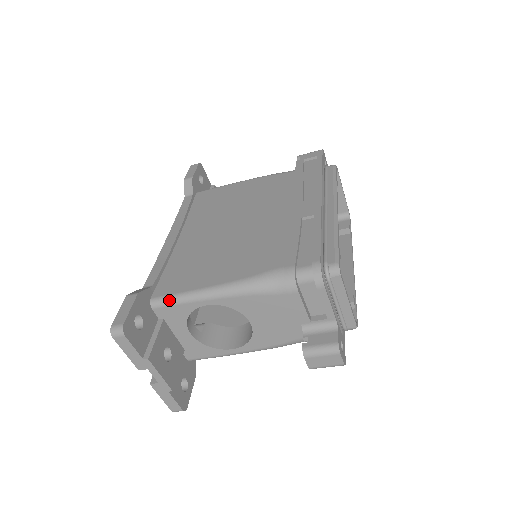
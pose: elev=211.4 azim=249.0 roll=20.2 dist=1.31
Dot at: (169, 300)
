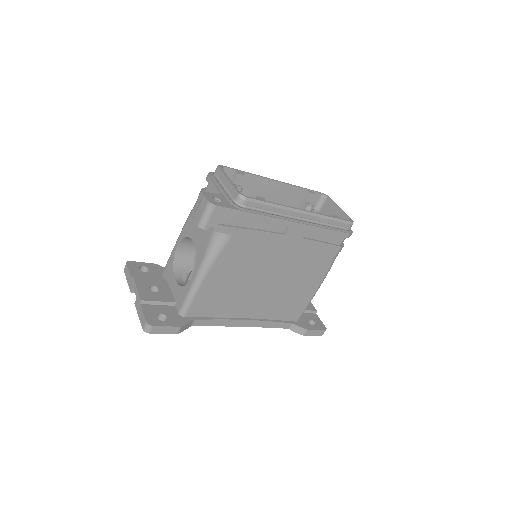
Dot at: occluded
